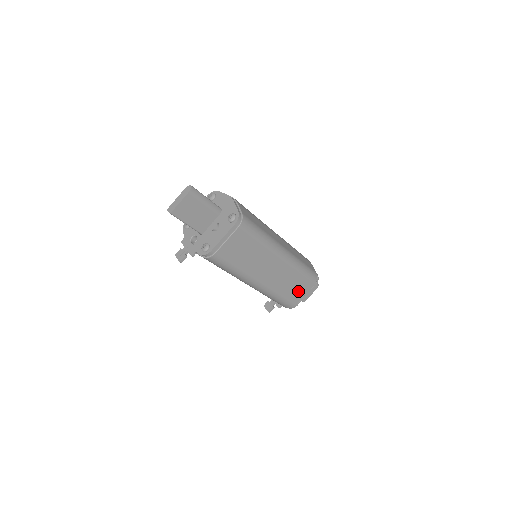
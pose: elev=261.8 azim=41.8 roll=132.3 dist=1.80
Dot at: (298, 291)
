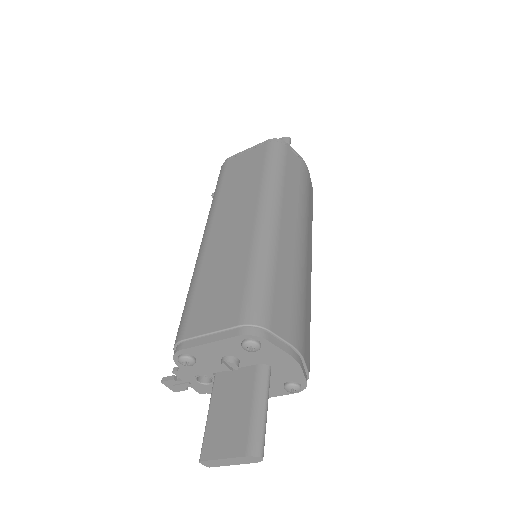
Dot at: occluded
